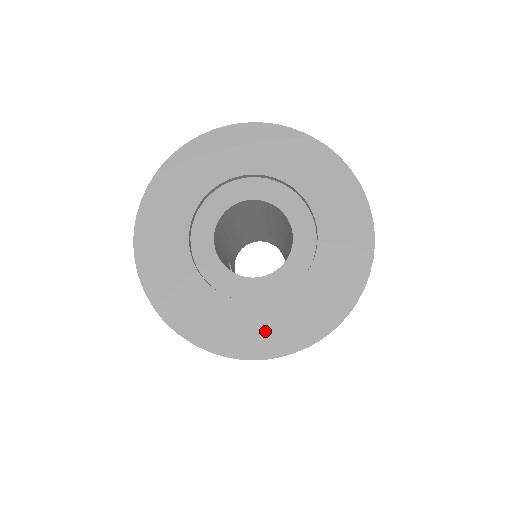
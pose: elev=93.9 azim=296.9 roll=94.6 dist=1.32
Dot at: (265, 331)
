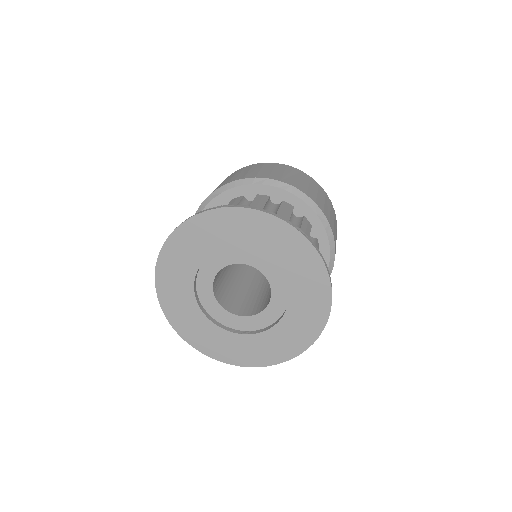
Dot at: (195, 329)
